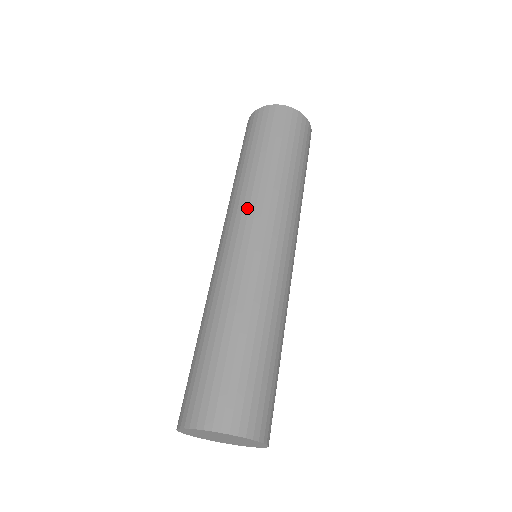
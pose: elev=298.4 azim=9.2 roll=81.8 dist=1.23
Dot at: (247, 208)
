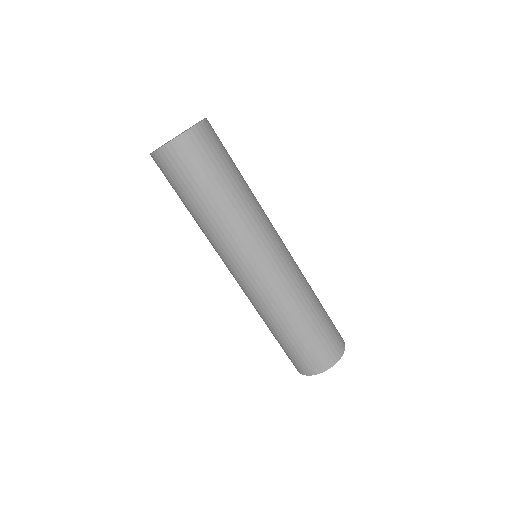
Dot at: (243, 246)
